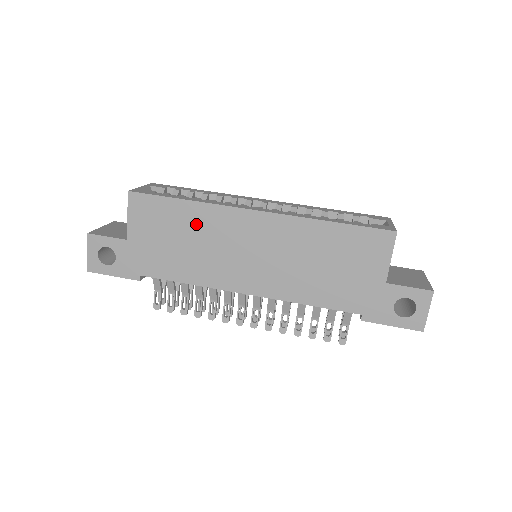
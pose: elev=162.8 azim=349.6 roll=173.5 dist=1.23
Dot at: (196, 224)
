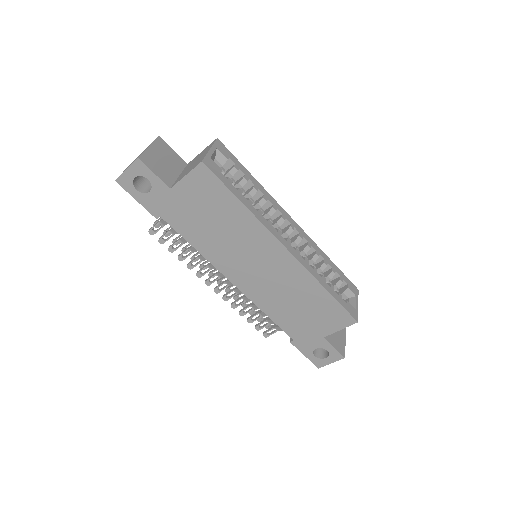
Dot at: (236, 223)
